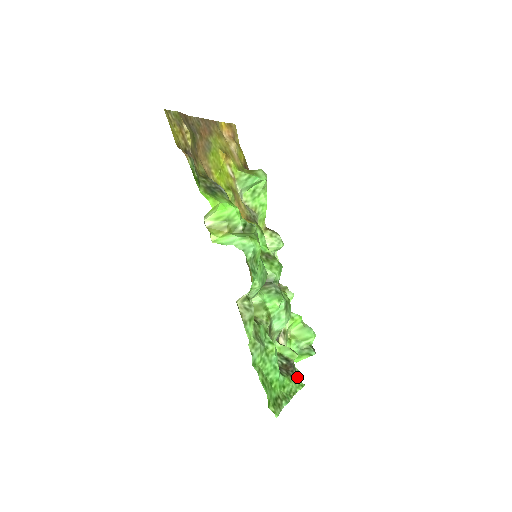
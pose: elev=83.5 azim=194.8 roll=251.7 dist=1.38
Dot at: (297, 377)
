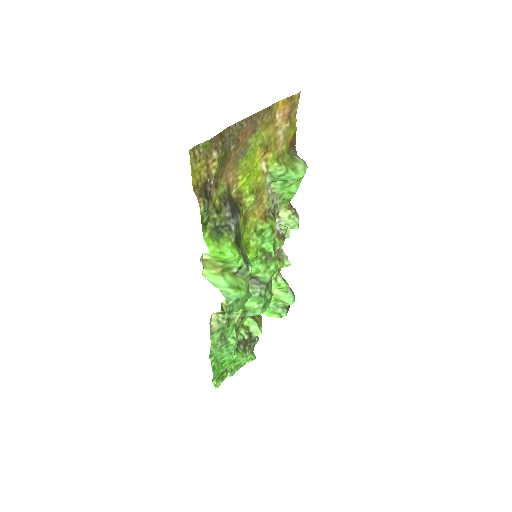
Dot at: (253, 347)
